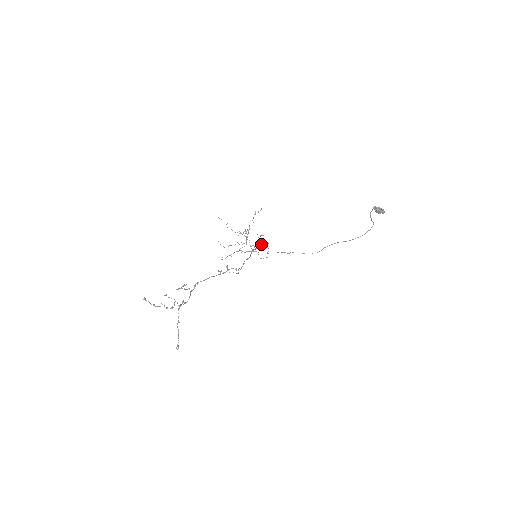
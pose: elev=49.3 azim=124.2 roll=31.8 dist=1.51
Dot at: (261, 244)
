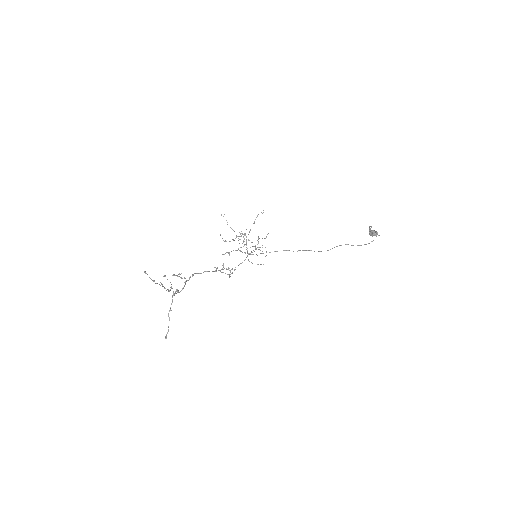
Dot at: occluded
